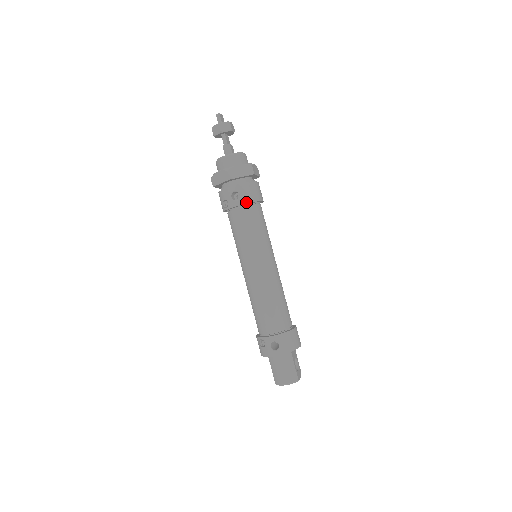
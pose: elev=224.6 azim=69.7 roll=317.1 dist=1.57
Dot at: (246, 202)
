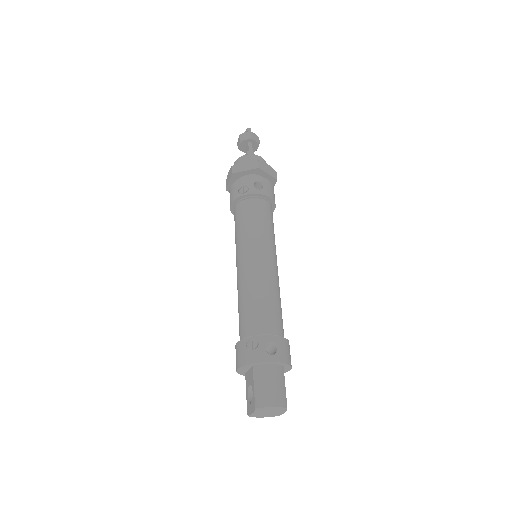
Dot at: (268, 195)
